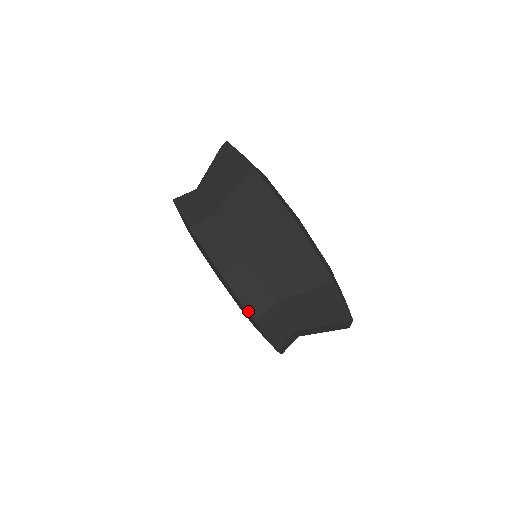
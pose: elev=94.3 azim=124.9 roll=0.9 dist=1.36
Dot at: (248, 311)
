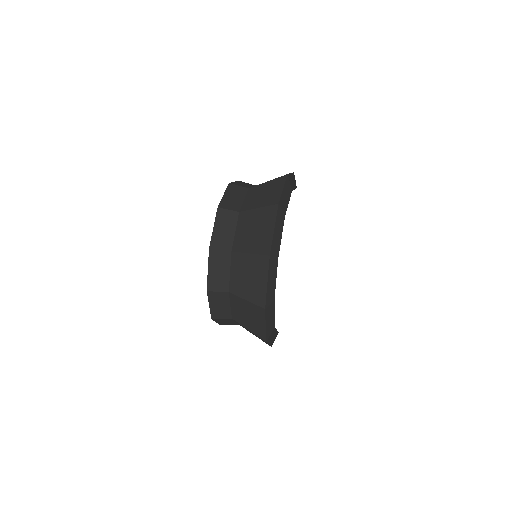
Dot at: (208, 282)
